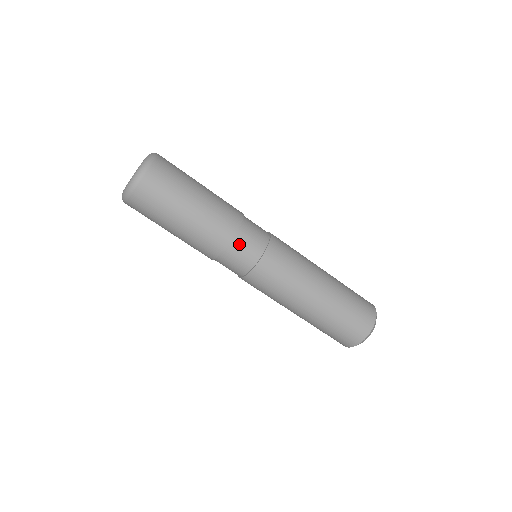
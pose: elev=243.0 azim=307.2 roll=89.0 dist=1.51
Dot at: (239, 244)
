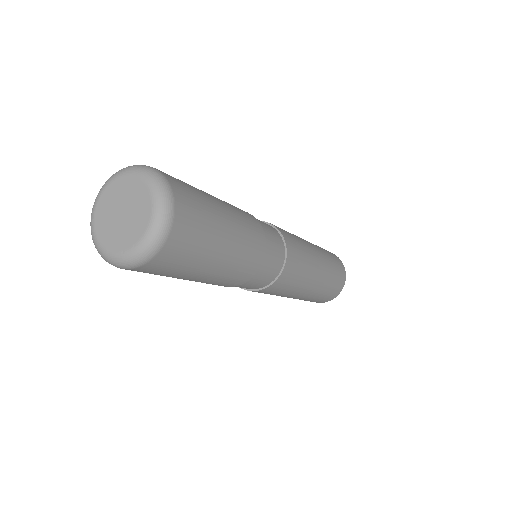
Dot at: (263, 270)
